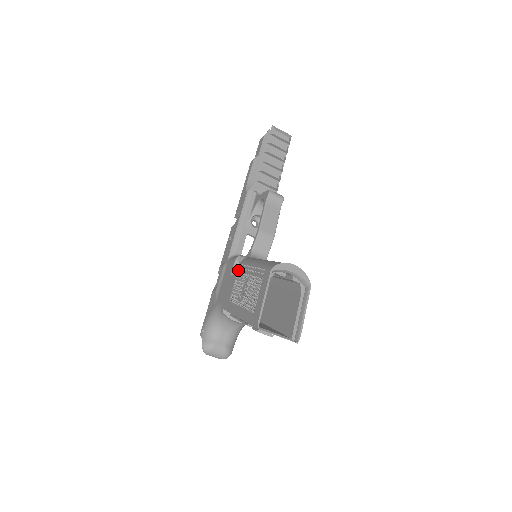
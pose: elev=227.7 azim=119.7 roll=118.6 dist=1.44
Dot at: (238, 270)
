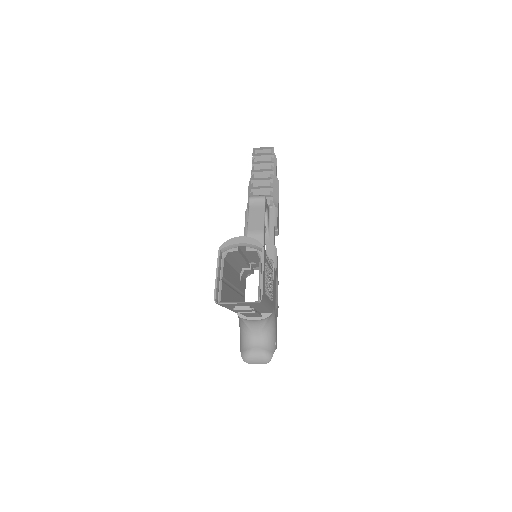
Dot at: occluded
